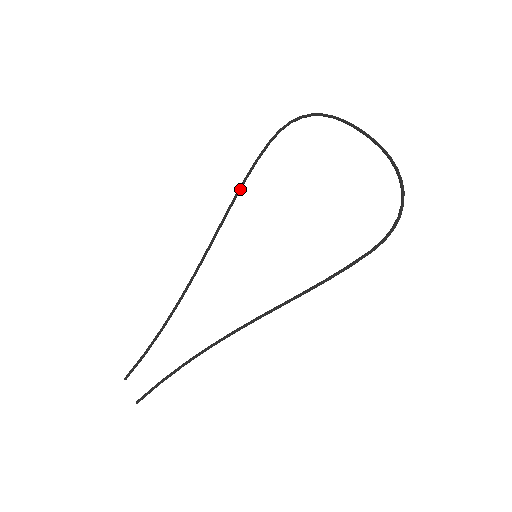
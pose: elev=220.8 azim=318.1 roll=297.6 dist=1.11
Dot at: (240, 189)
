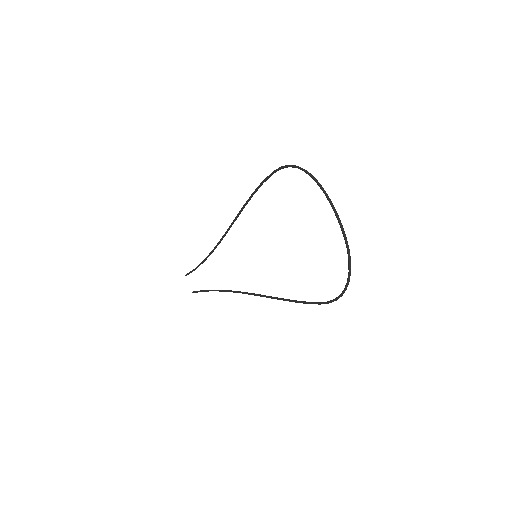
Dot at: (249, 199)
